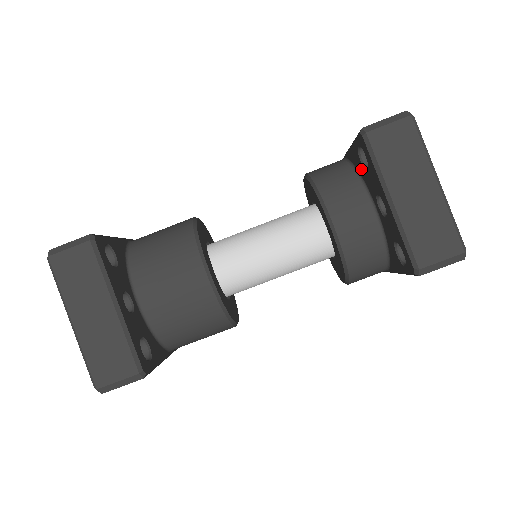
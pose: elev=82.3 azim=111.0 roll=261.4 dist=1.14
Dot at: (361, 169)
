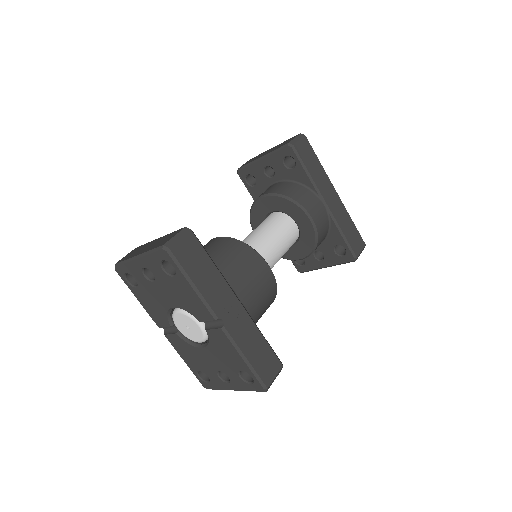
Dot at: (259, 189)
